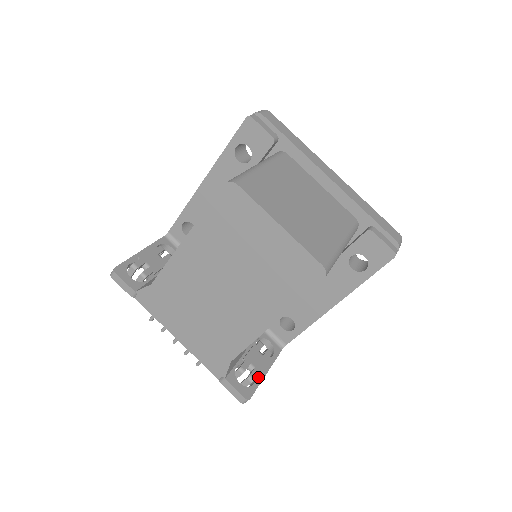
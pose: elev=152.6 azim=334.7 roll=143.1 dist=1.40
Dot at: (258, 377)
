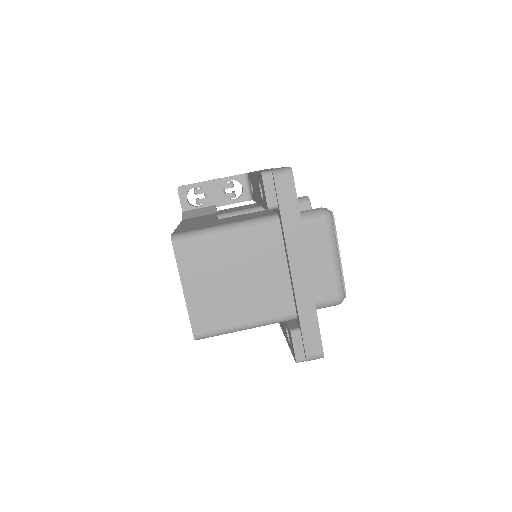
Dot at: occluded
